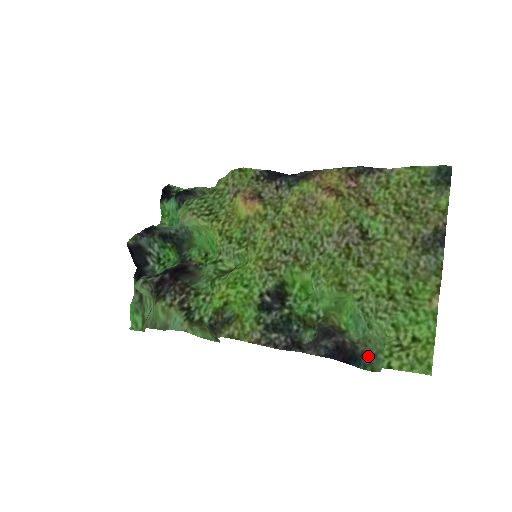
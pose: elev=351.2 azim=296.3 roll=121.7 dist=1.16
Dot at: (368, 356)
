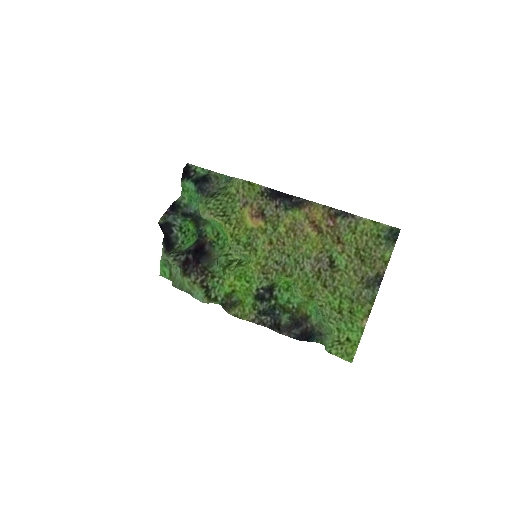
Dot at: (320, 334)
